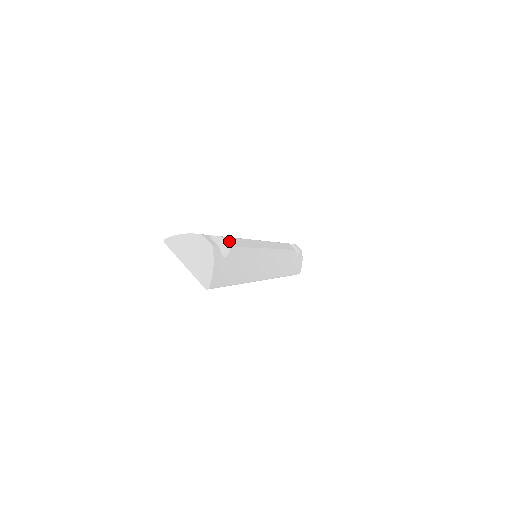
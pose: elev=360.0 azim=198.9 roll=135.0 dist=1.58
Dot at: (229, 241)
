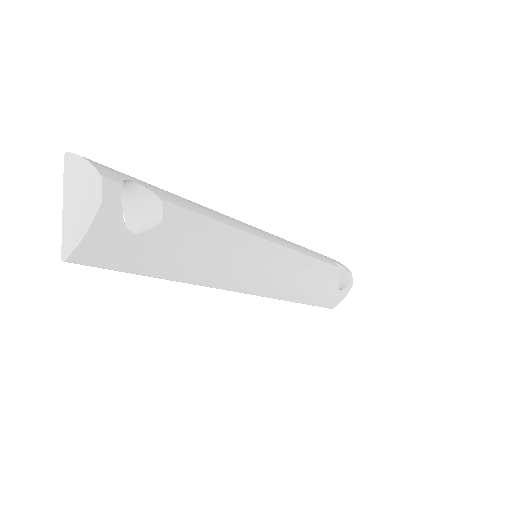
Dot at: (174, 213)
